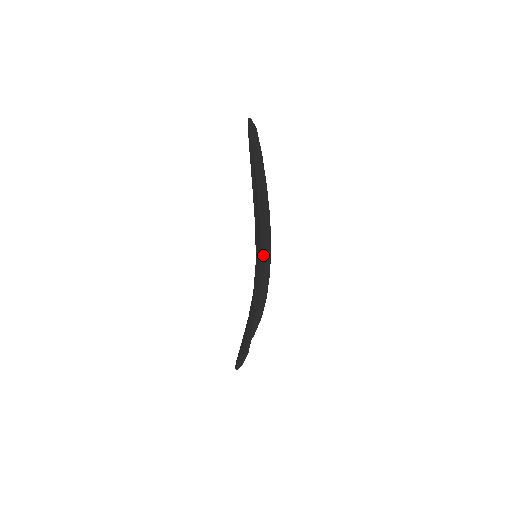
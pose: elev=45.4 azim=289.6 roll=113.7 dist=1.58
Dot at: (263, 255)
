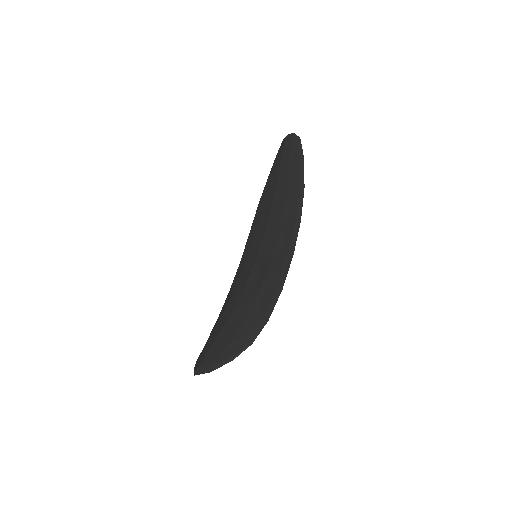
Dot at: occluded
